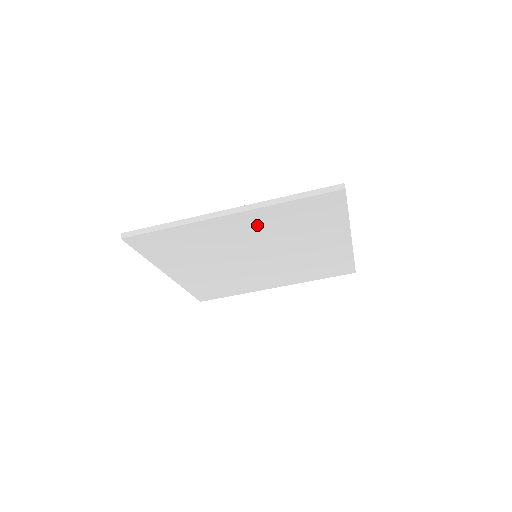
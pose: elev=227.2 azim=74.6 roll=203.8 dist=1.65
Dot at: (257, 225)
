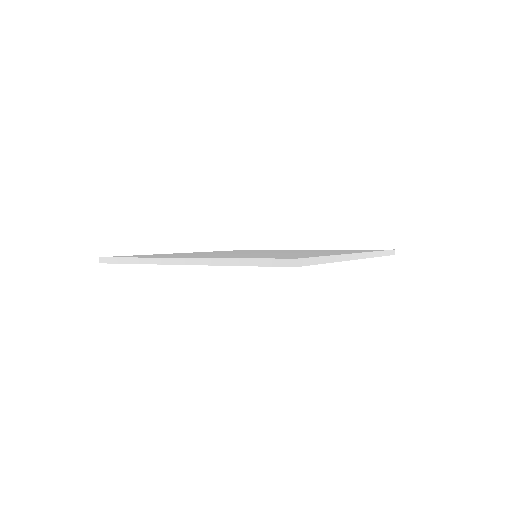
Dot at: occluded
